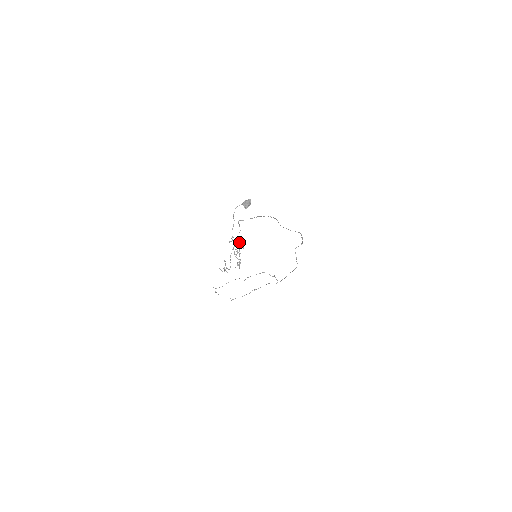
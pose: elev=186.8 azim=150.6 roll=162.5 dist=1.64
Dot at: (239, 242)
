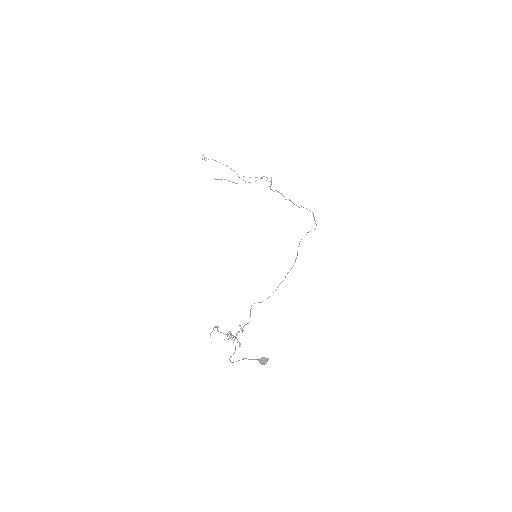
Dot at: occluded
